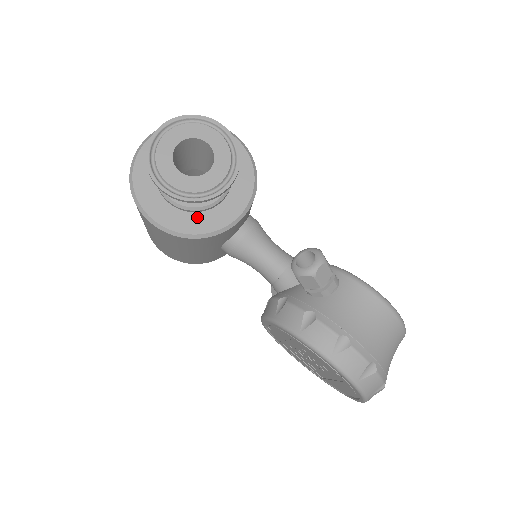
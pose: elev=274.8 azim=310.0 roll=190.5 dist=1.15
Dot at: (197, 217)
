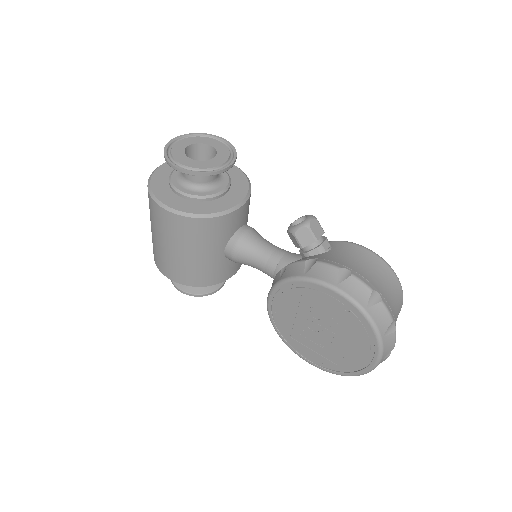
Dot at: (204, 204)
